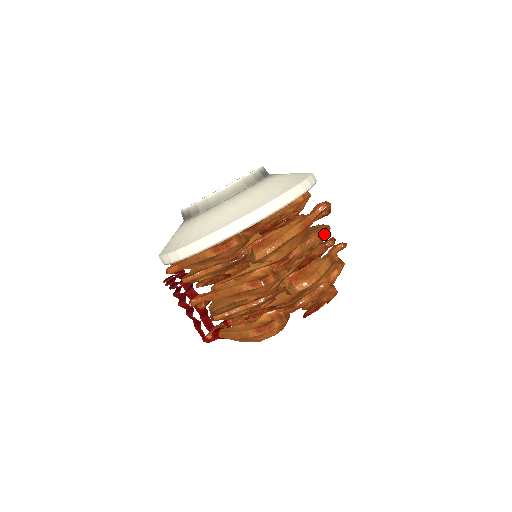
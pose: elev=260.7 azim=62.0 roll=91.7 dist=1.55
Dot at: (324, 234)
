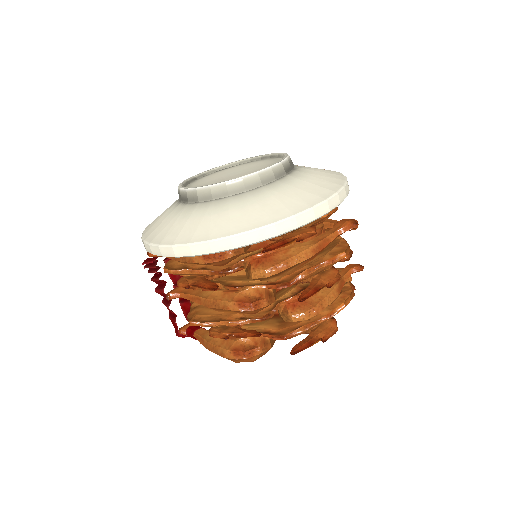
Dot at: (340, 259)
